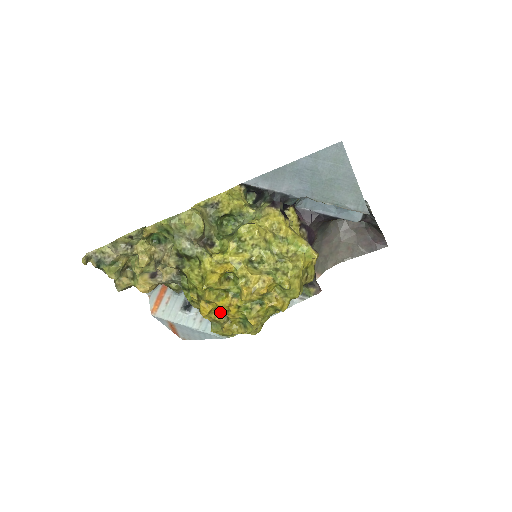
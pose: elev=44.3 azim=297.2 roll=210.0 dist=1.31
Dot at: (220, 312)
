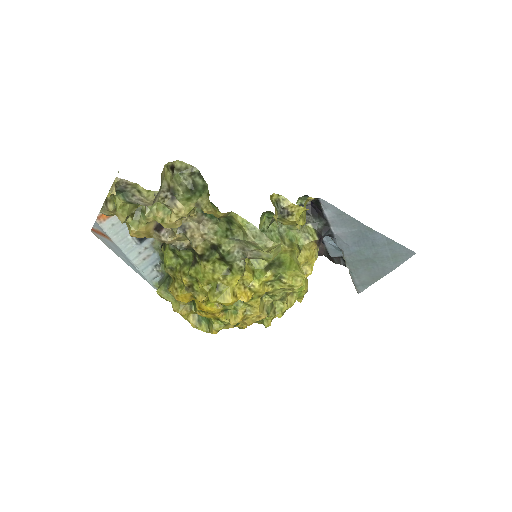
Dot at: occluded
